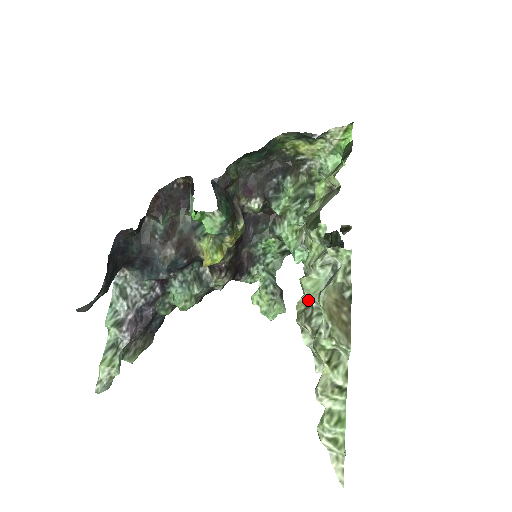
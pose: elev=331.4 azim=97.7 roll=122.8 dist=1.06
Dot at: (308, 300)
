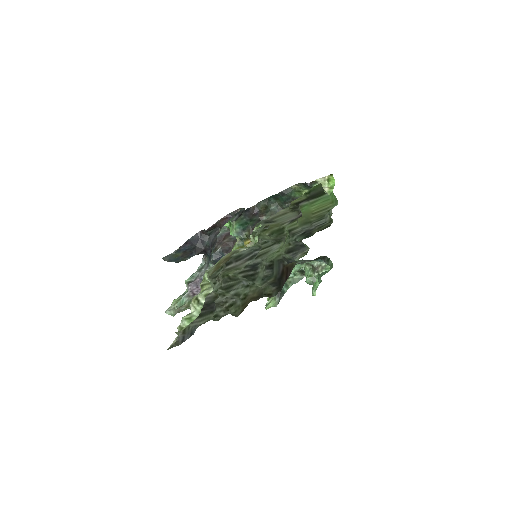
Dot at: (239, 269)
